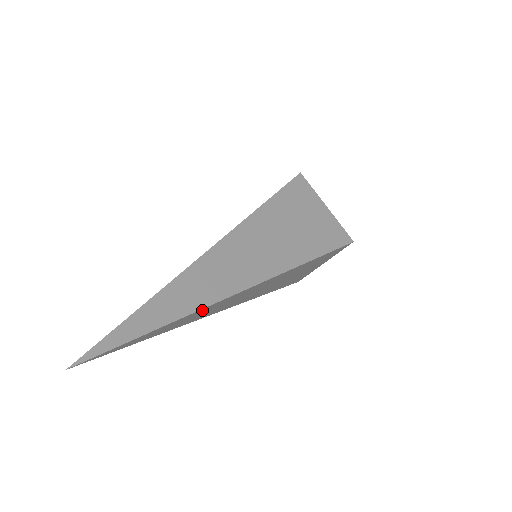
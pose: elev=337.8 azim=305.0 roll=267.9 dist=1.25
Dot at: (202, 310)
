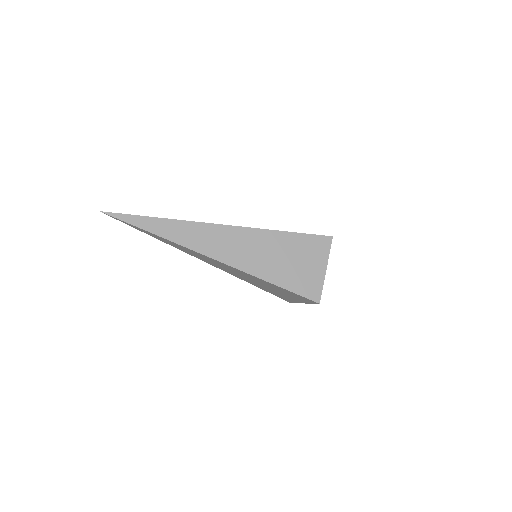
Dot at: (182, 246)
